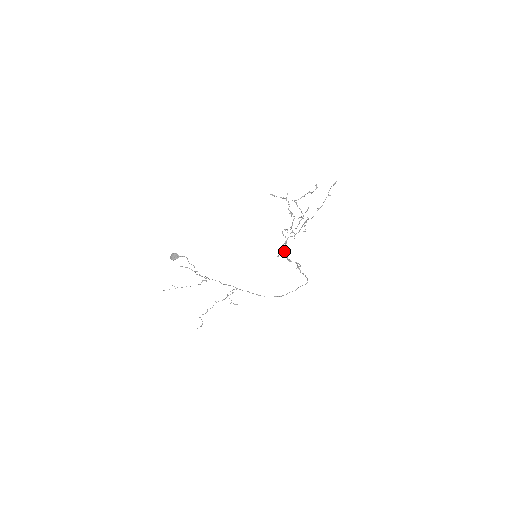
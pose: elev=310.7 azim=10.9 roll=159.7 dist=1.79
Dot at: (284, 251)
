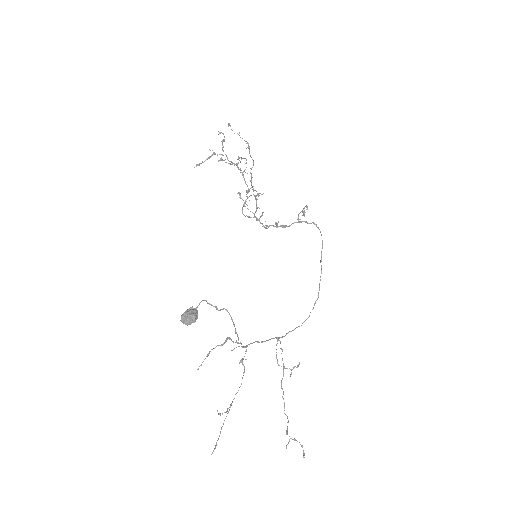
Dot at: occluded
